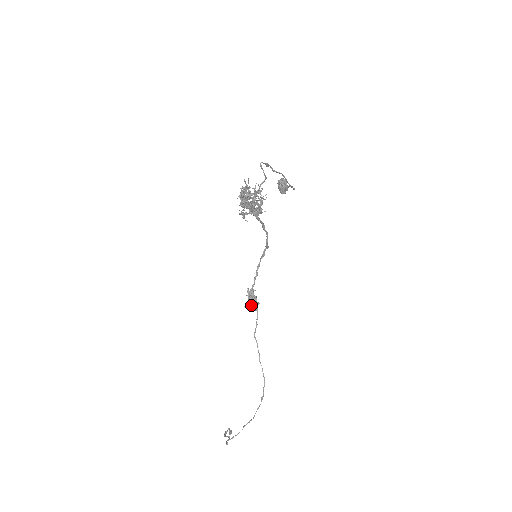
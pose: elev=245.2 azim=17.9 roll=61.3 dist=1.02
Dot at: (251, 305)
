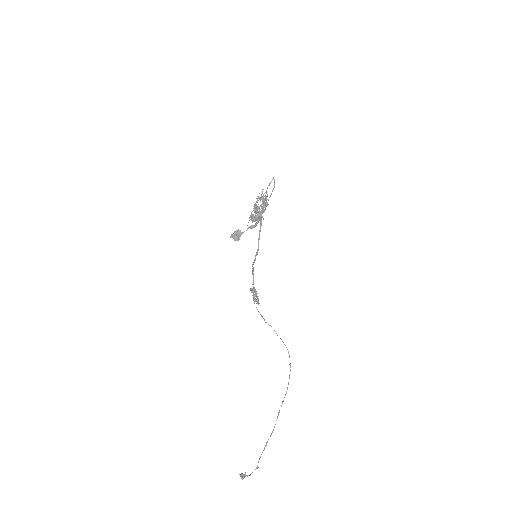
Dot at: occluded
